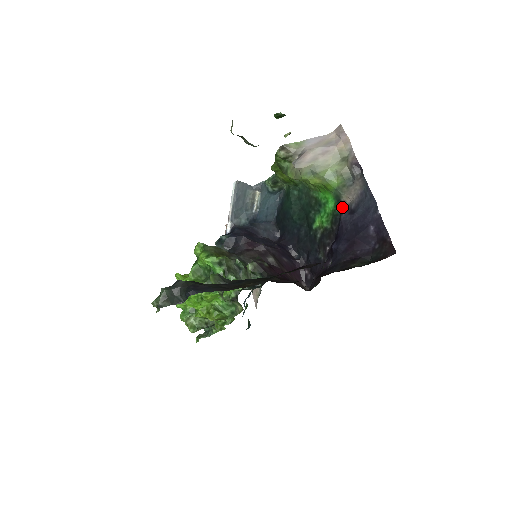
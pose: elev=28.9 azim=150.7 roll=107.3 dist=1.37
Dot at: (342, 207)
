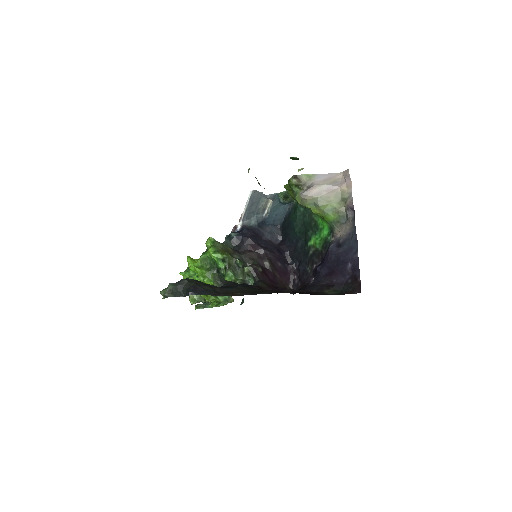
Dot at: (333, 238)
